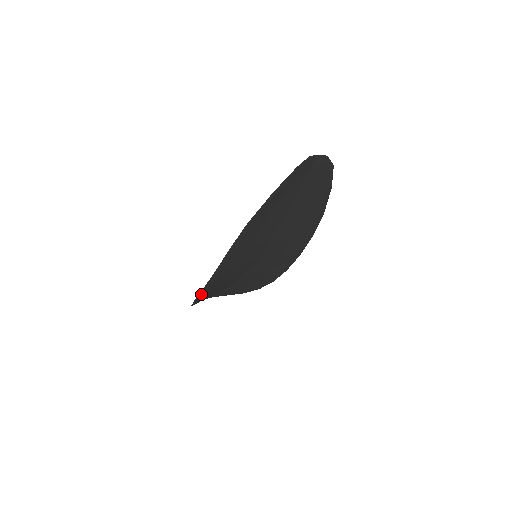
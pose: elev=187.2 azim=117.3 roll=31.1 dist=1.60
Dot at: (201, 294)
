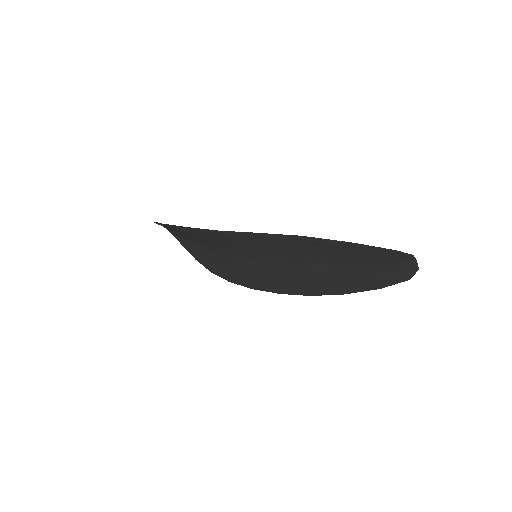
Dot at: (180, 227)
